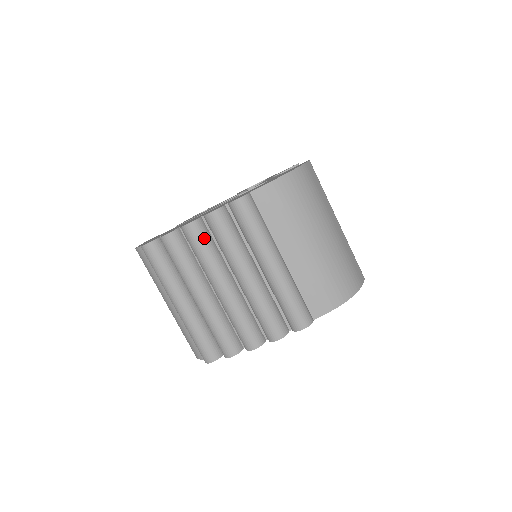
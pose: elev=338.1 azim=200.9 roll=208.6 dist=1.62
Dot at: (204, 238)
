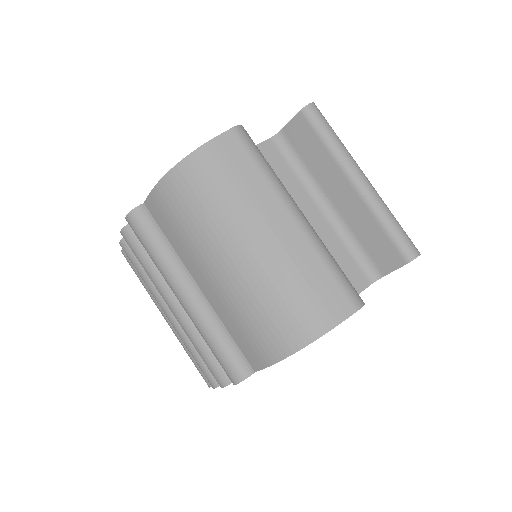
Dot at: (135, 258)
